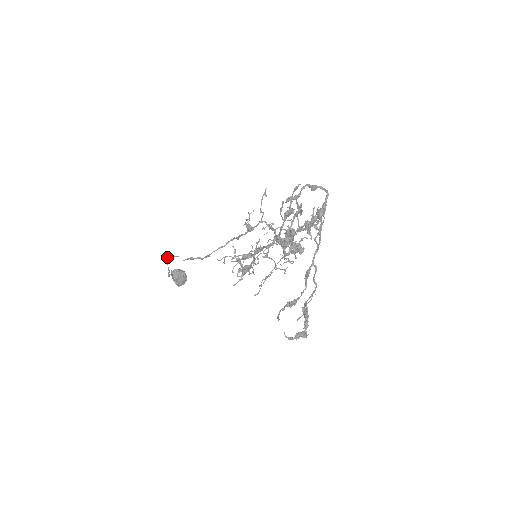
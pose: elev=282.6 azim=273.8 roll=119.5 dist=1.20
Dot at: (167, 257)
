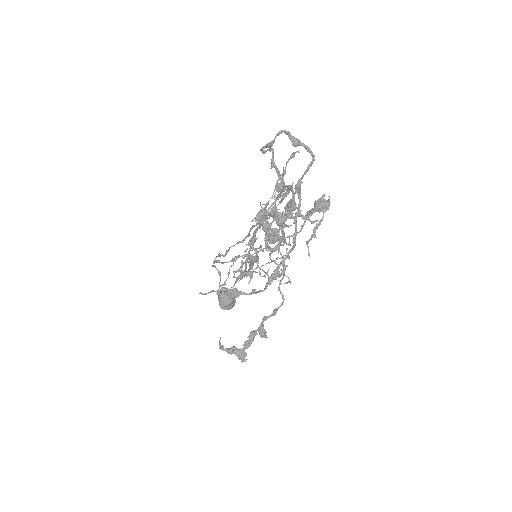
Dot at: (216, 262)
